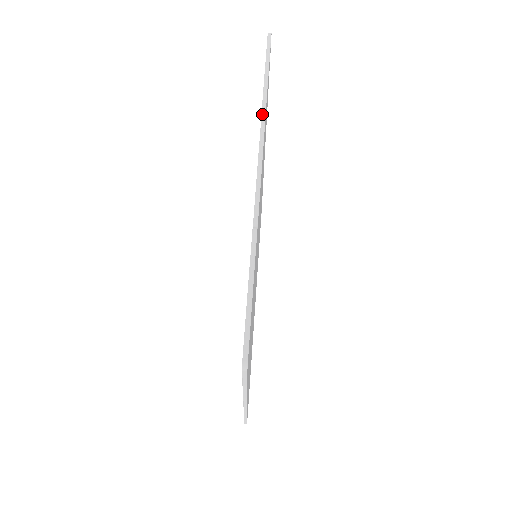
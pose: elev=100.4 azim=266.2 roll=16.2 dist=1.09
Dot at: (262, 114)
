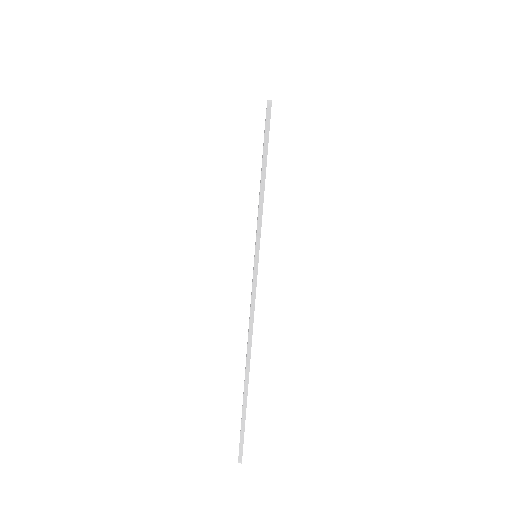
Dot at: (257, 235)
